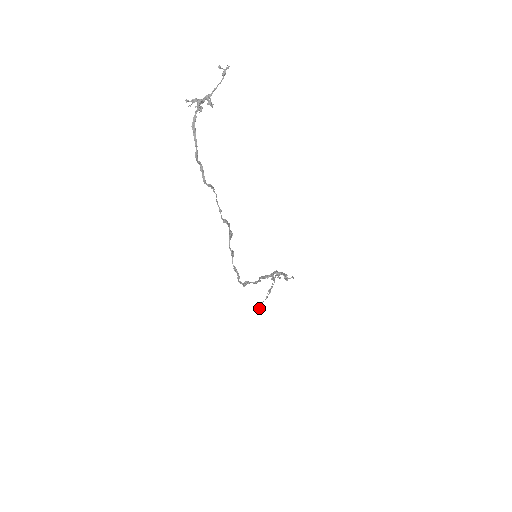
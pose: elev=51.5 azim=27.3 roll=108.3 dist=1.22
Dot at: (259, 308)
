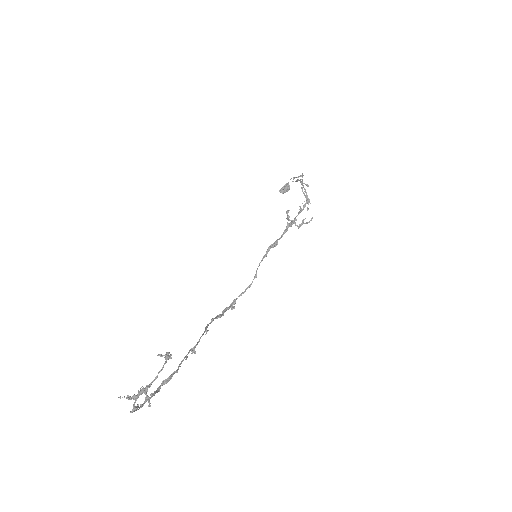
Dot at: (283, 189)
